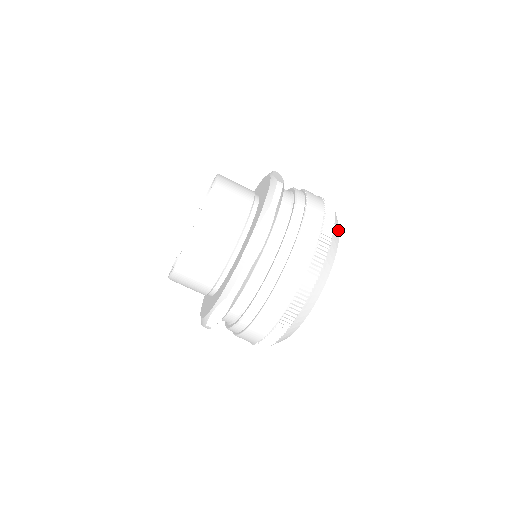
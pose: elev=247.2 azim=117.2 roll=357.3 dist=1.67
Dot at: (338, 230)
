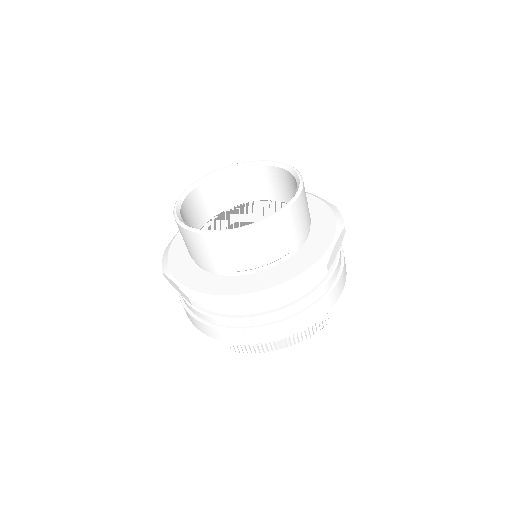
Dot at: occluded
